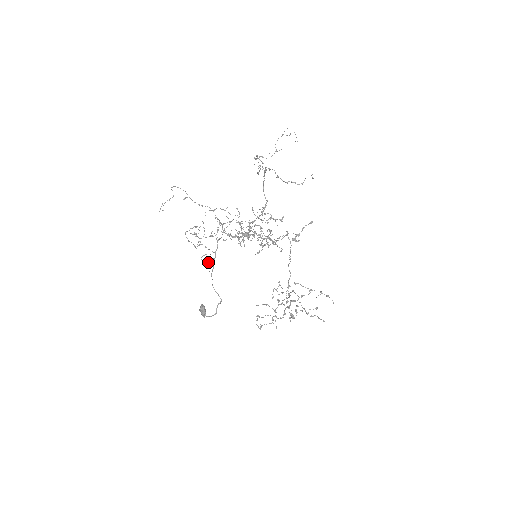
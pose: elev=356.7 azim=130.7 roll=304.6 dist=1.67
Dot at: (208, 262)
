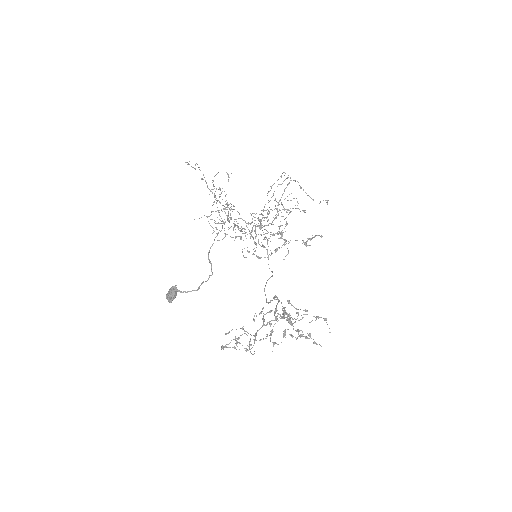
Dot at: (213, 228)
